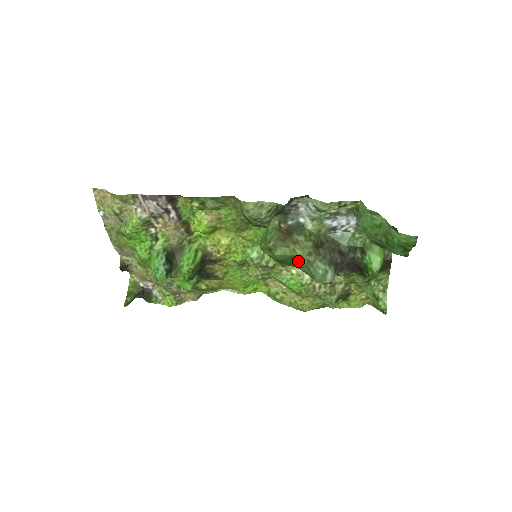
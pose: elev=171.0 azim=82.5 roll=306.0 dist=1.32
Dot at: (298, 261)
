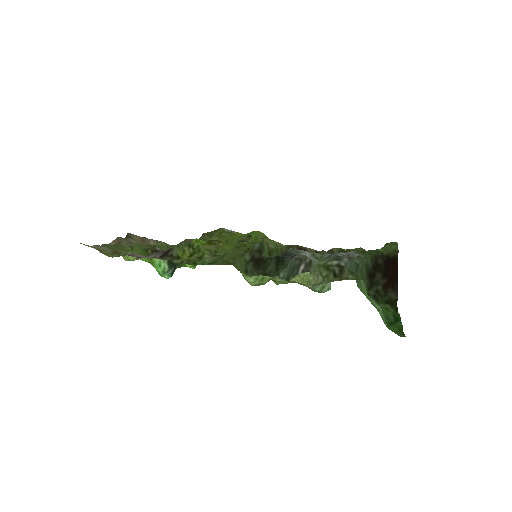
Dot at: occluded
